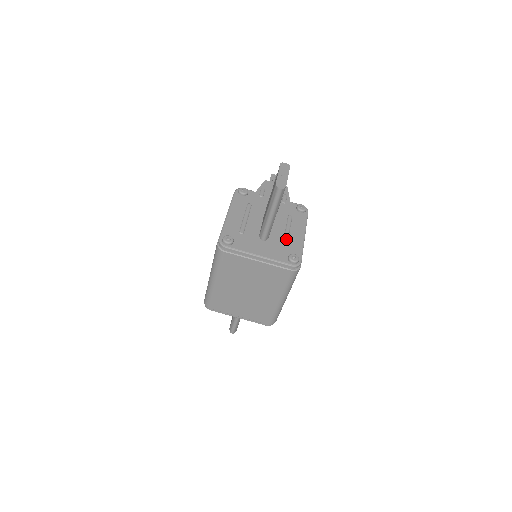
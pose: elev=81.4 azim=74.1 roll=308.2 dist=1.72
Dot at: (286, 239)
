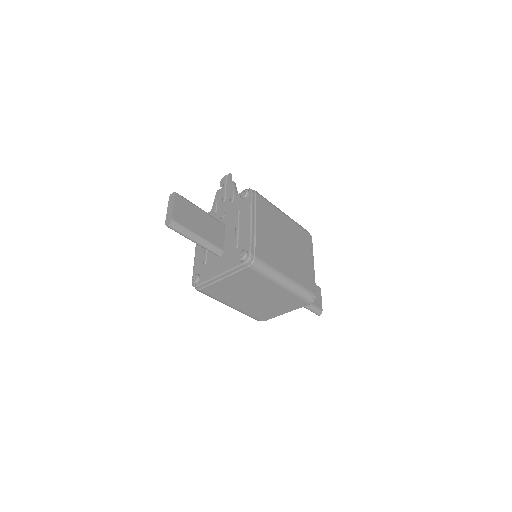
Dot at: (236, 240)
